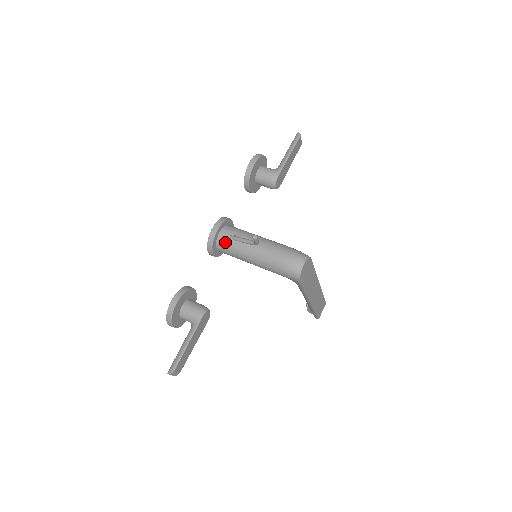
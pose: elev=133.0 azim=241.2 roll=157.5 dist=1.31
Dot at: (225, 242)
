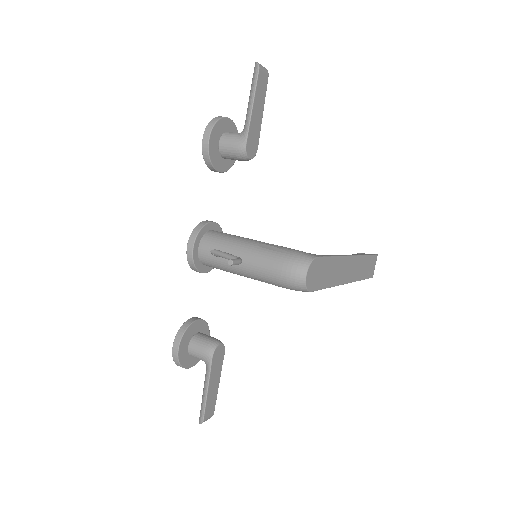
Dot at: (208, 260)
